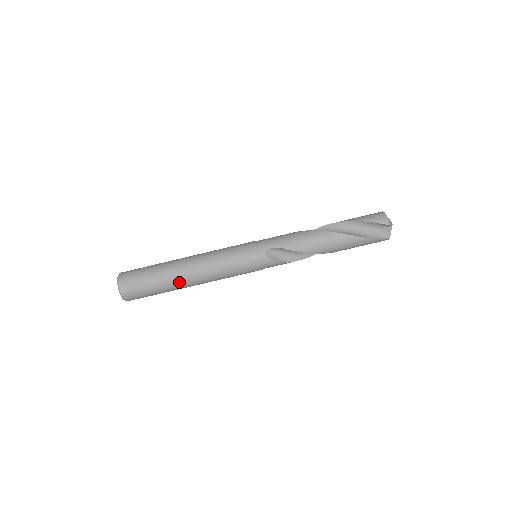
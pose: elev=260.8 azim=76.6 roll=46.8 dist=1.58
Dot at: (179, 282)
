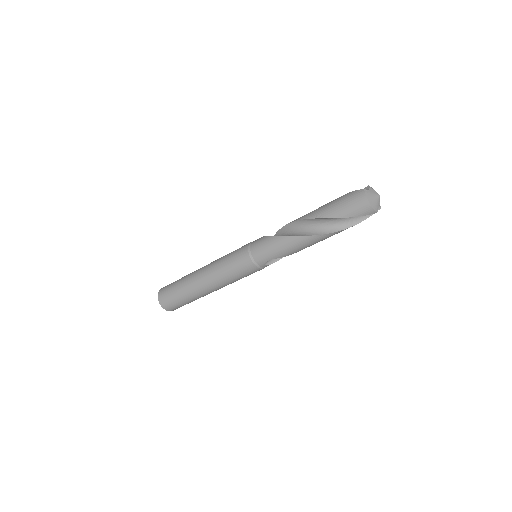
Dot at: occluded
